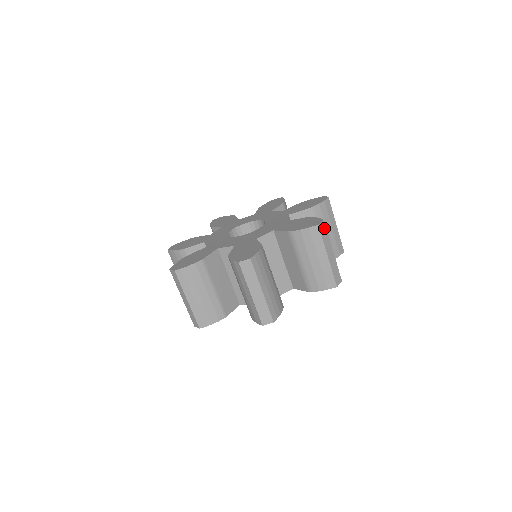
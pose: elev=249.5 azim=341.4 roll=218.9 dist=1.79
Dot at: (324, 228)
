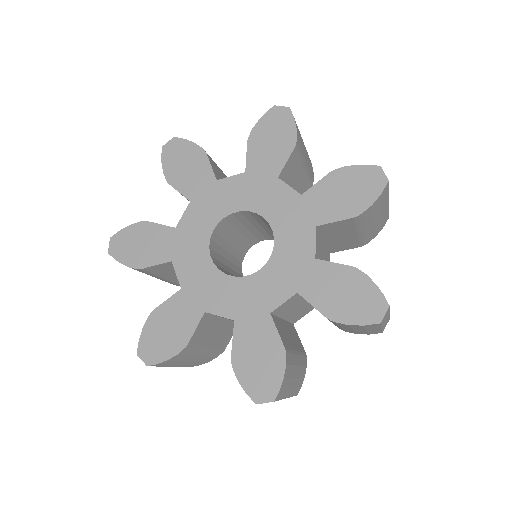
Dot at: (386, 312)
